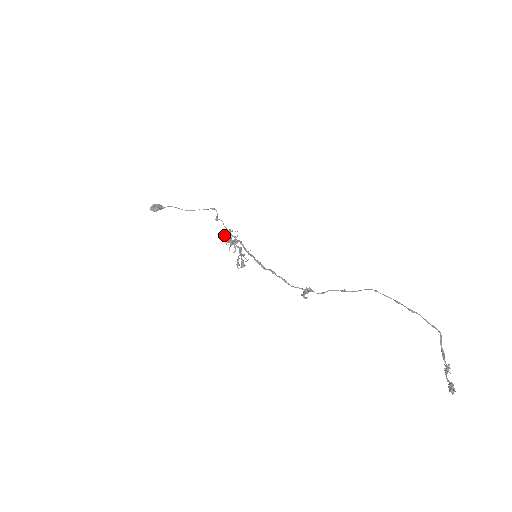
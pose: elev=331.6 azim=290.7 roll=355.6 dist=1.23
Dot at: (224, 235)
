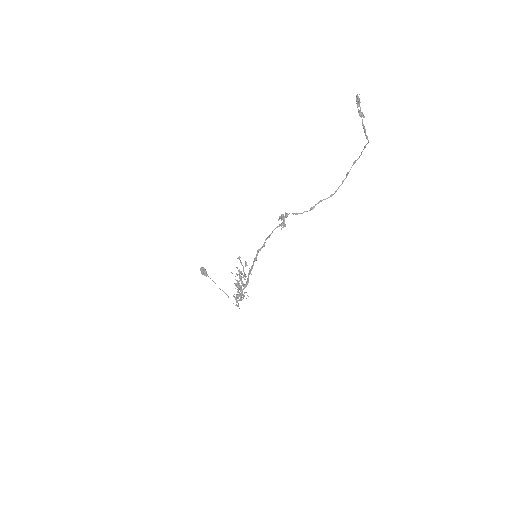
Dot at: (237, 285)
